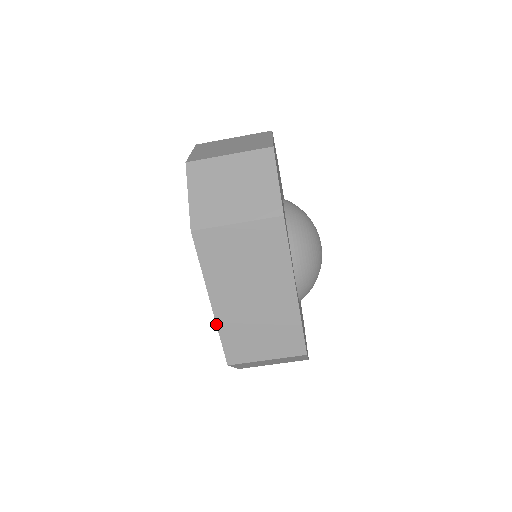
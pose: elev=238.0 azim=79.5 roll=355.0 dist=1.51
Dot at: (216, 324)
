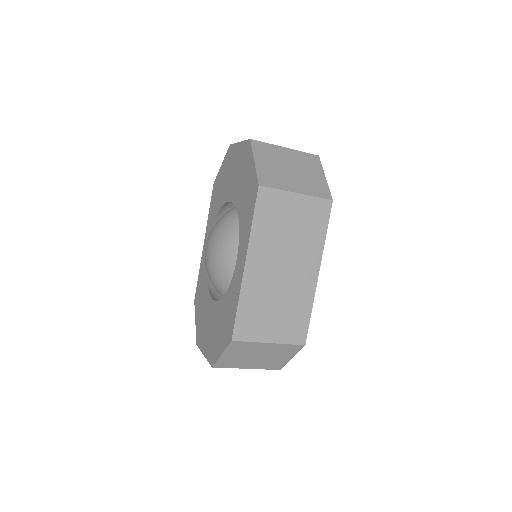
Dot at: (240, 288)
